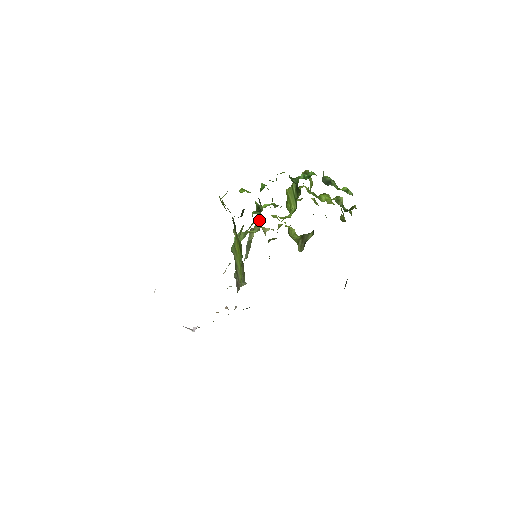
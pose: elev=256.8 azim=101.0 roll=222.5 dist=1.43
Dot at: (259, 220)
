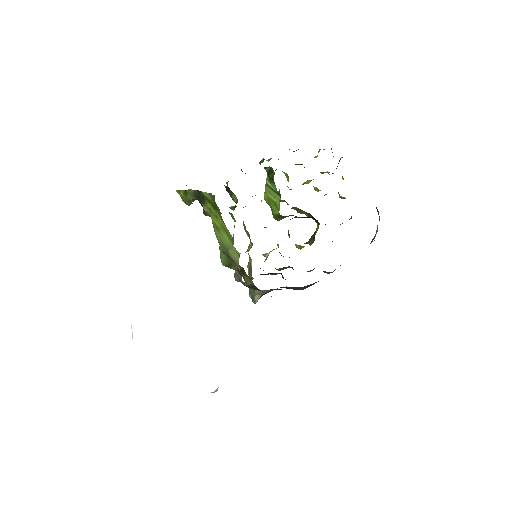
Dot at: (245, 229)
